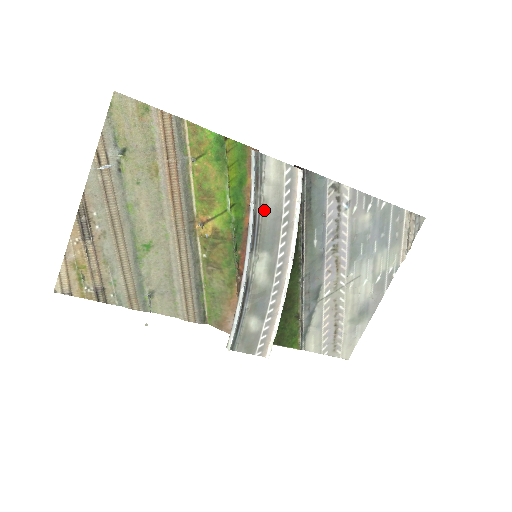
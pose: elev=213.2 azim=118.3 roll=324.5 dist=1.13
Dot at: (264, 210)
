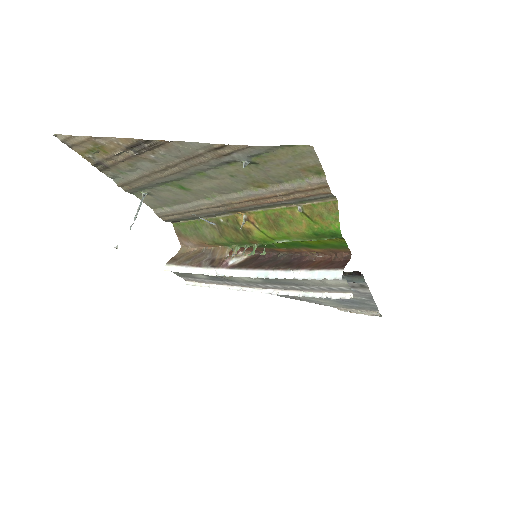
Dot at: (295, 279)
